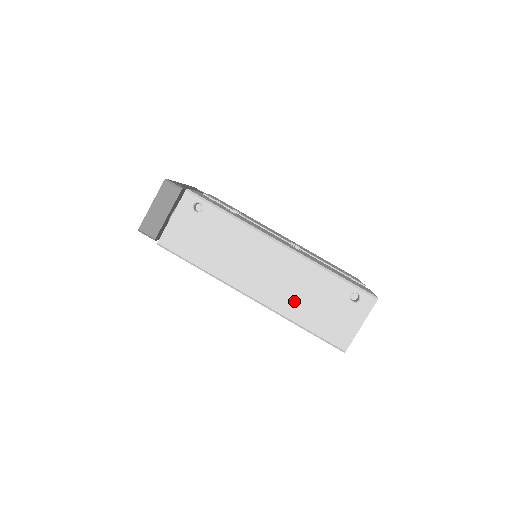
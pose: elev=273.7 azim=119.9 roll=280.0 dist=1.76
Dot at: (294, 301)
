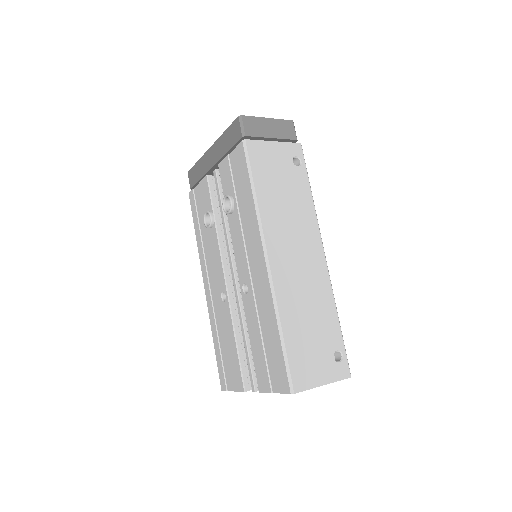
Dot at: (296, 304)
